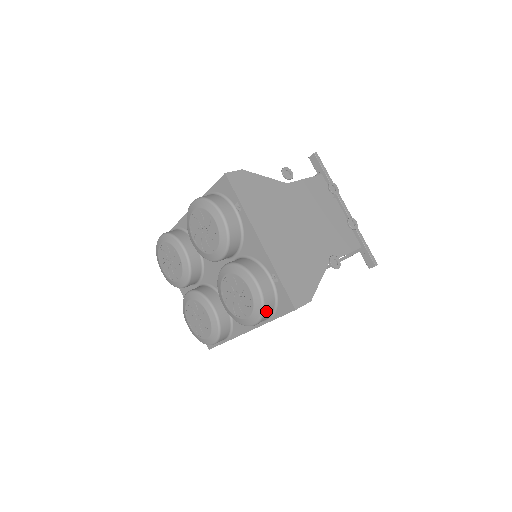
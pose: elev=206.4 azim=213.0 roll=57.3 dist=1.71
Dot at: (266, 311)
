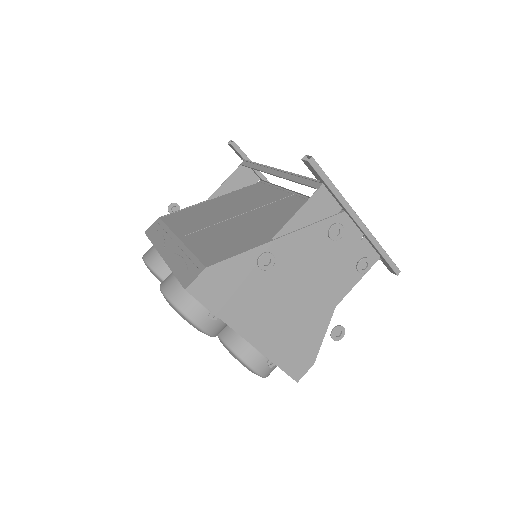
Dot at: (269, 374)
